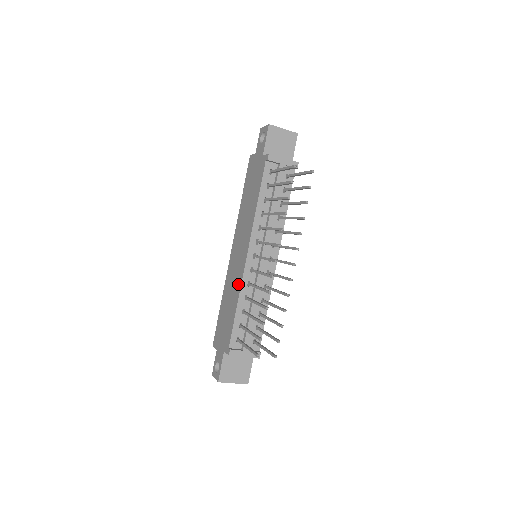
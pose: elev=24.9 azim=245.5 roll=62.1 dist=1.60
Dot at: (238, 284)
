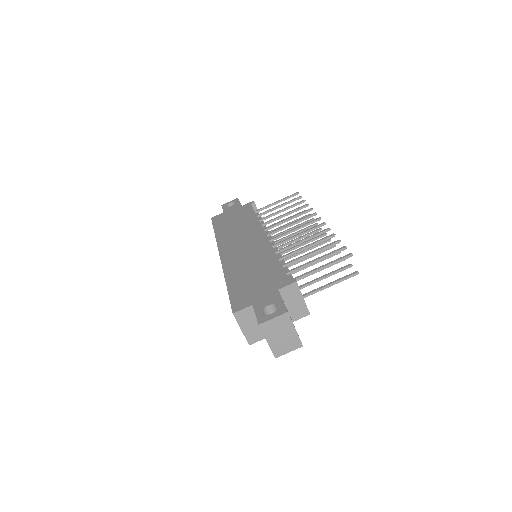
Dot at: (265, 250)
